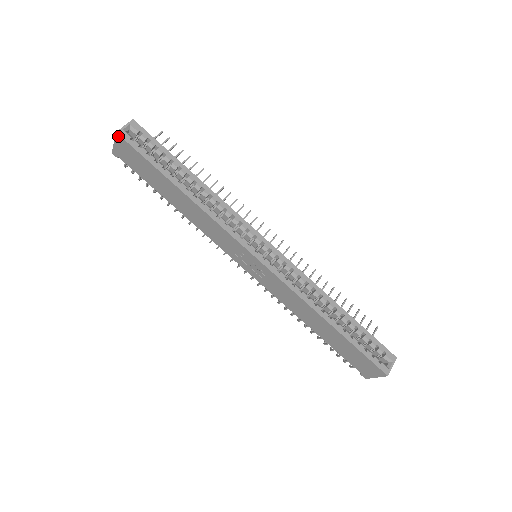
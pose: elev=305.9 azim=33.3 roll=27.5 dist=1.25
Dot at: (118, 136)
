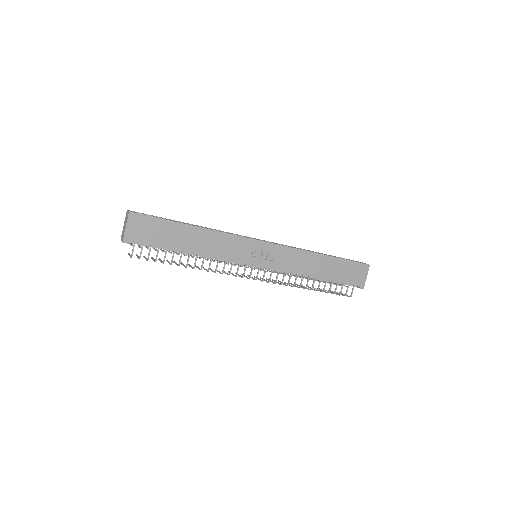
Dot at: (131, 214)
